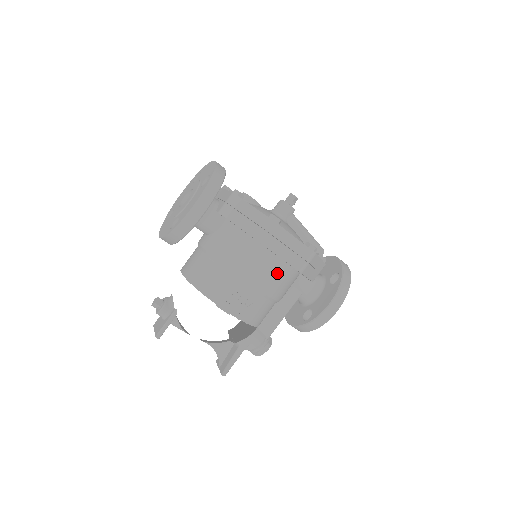
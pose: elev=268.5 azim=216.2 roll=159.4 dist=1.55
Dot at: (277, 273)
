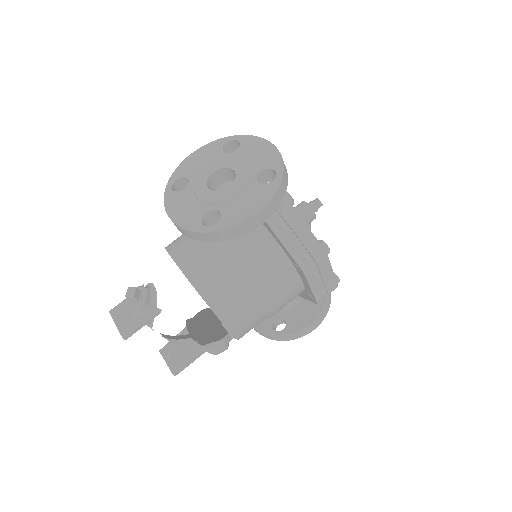
Dot at: (292, 297)
